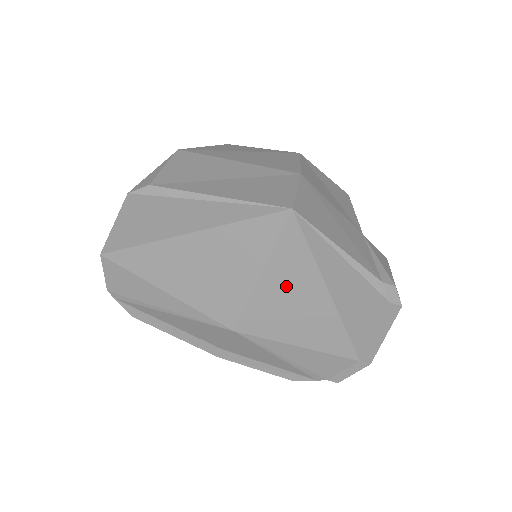
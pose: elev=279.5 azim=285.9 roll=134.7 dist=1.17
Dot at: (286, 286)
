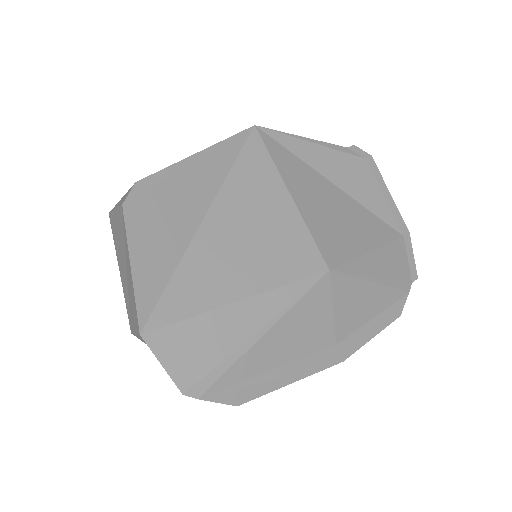
Dot at: (312, 195)
